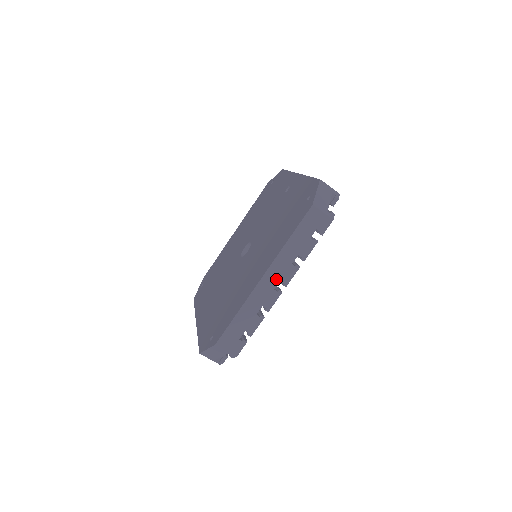
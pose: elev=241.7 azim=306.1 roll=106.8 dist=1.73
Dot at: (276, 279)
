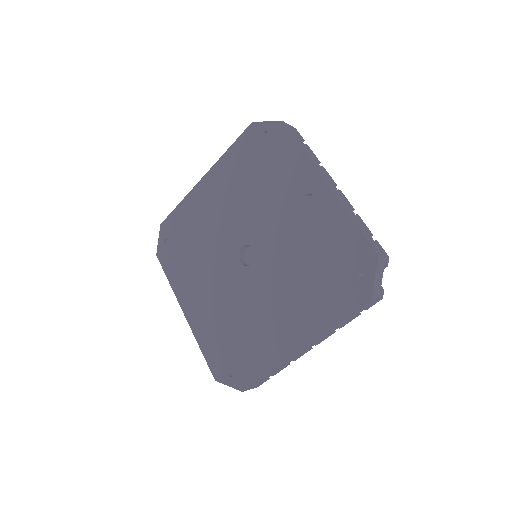
Dot at: occluded
